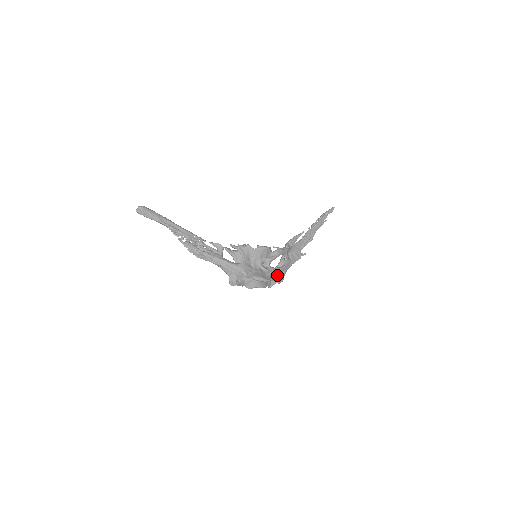
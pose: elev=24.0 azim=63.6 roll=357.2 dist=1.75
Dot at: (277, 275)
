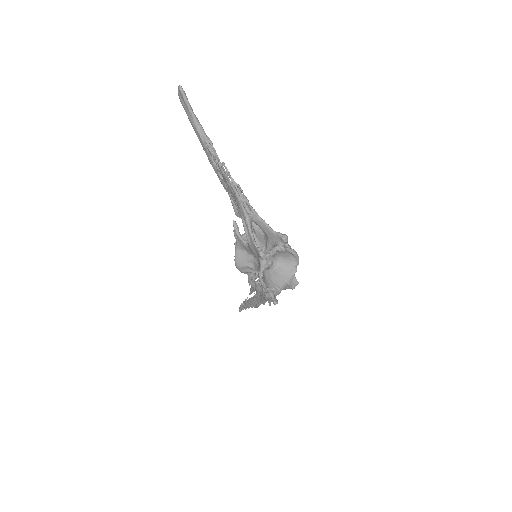
Dot at: occluded
